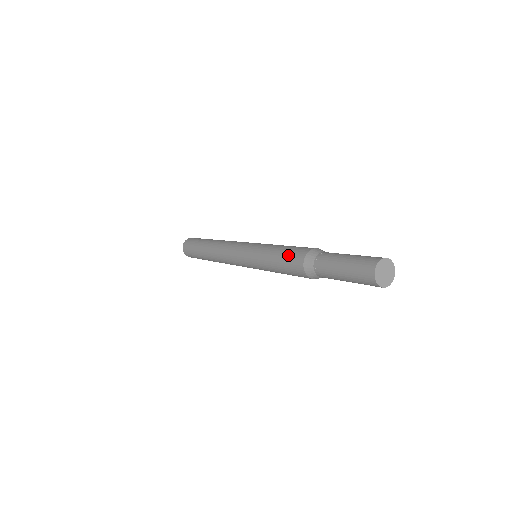
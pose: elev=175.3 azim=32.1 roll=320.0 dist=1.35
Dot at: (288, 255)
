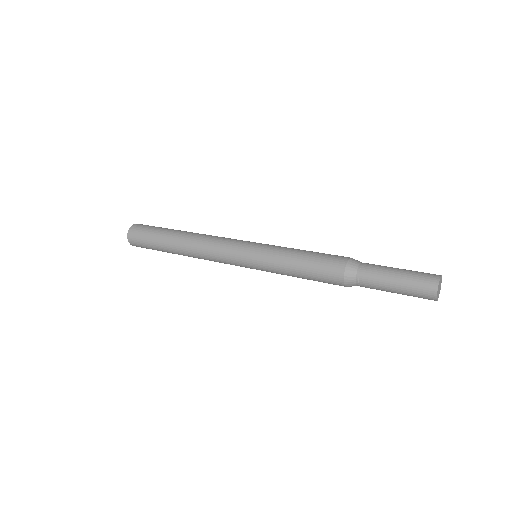
Dot at: (319, 275)
